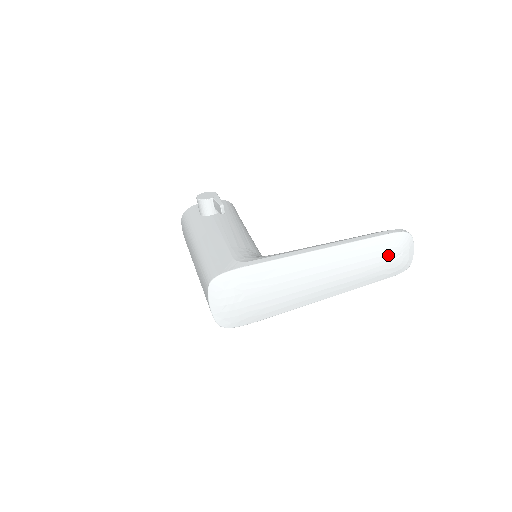
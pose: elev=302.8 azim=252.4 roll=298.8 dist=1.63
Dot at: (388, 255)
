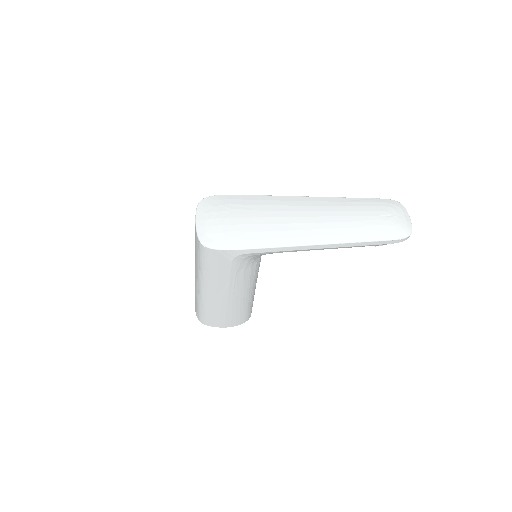
Dot at: (380, 212)
